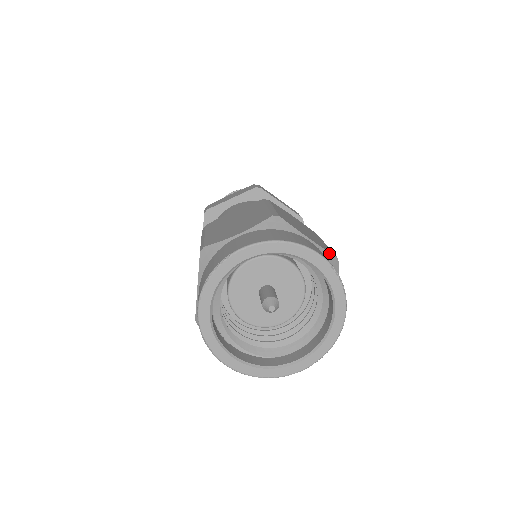
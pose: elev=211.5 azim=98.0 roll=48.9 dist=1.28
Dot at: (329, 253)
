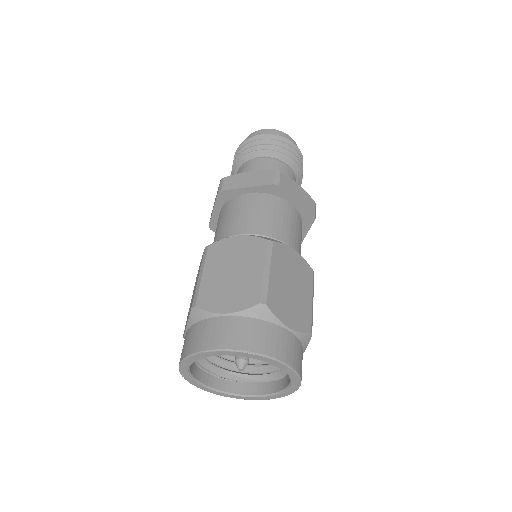
Dot at: (249, 309)
